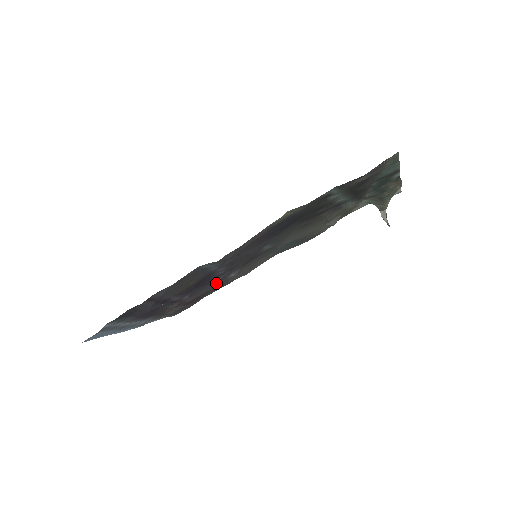
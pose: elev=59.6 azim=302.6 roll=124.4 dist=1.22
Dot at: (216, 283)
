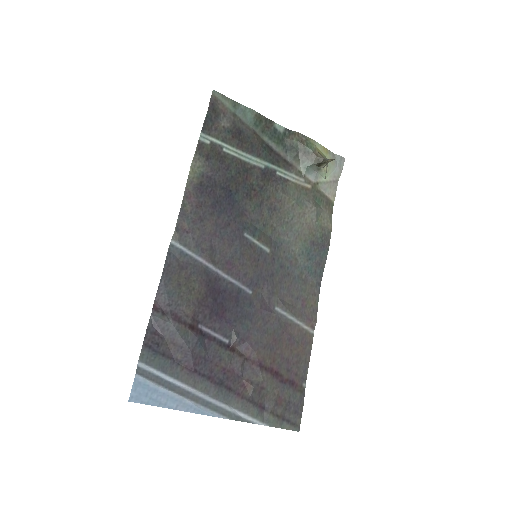
Dot at: (266, 322)
